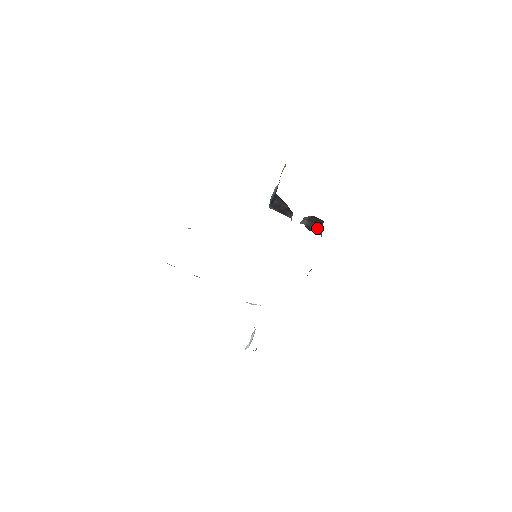
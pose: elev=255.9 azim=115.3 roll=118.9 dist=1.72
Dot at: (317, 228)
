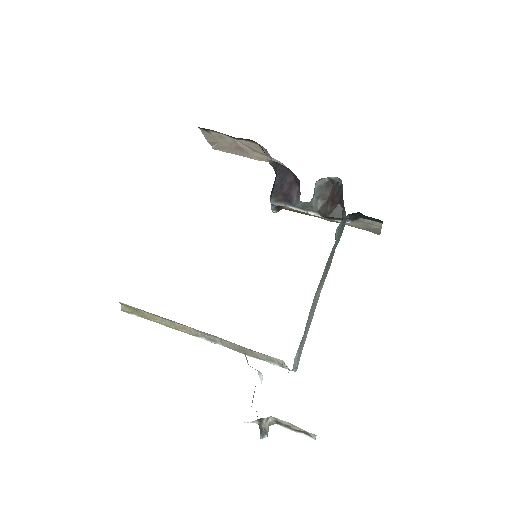
Dot at: (336, 206)
